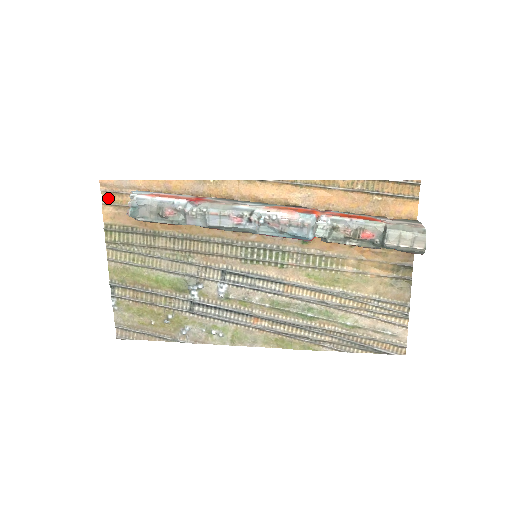
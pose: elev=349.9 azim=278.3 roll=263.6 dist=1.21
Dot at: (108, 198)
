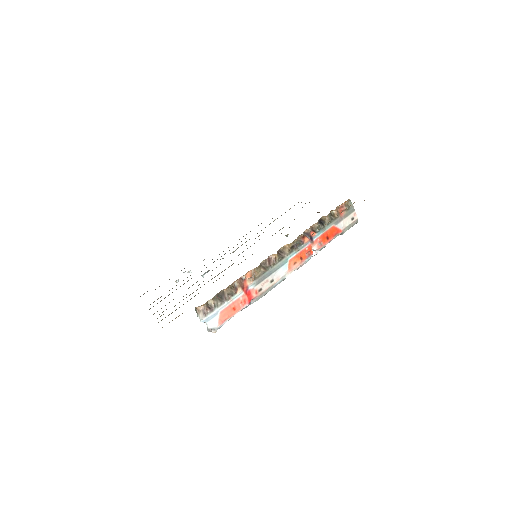
Dot at: occluded
